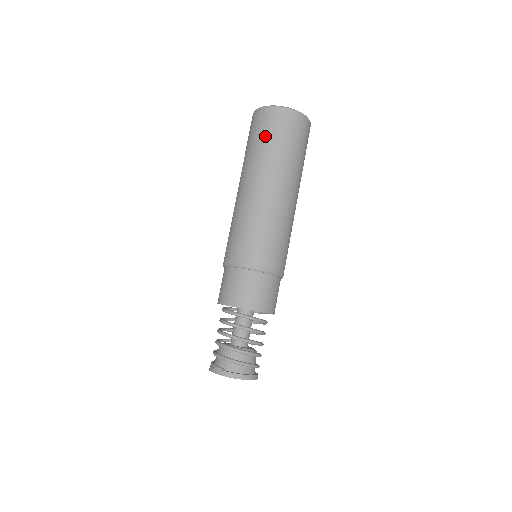
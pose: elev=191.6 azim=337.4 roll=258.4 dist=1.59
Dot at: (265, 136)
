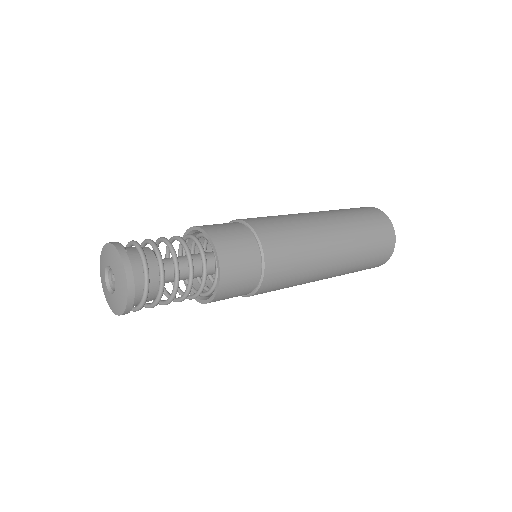
Dot at: (362, 214)
